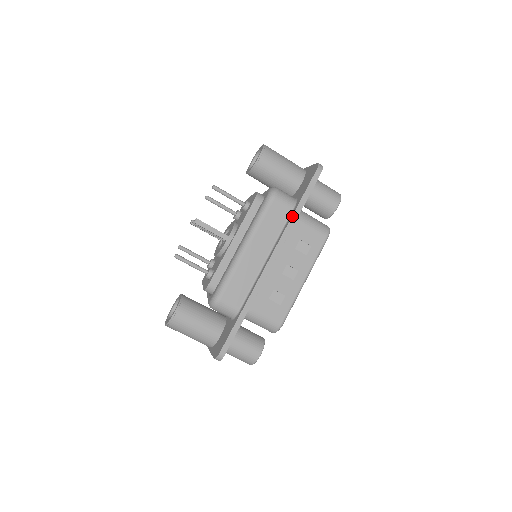
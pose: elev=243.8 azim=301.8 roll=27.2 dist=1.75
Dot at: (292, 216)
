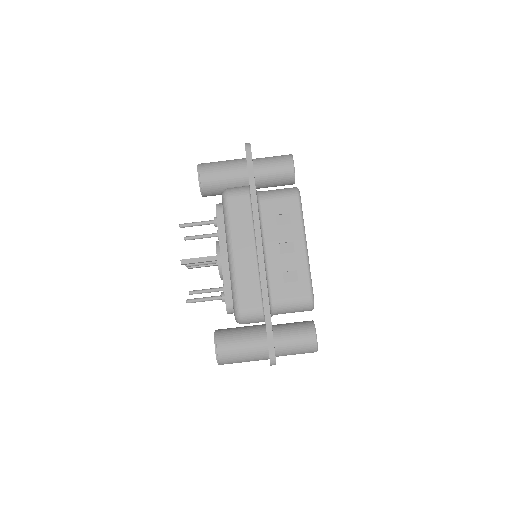
Dot at: (251, 201)
